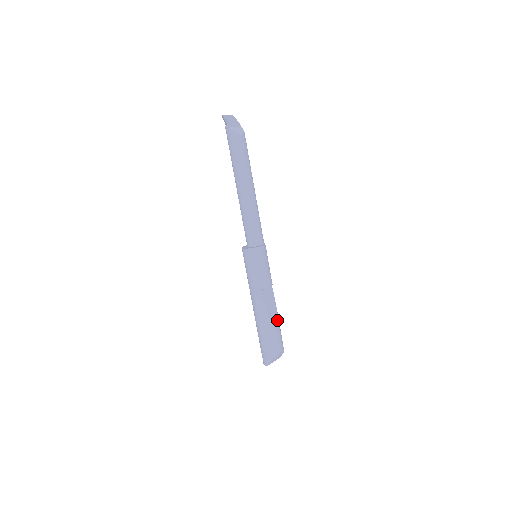
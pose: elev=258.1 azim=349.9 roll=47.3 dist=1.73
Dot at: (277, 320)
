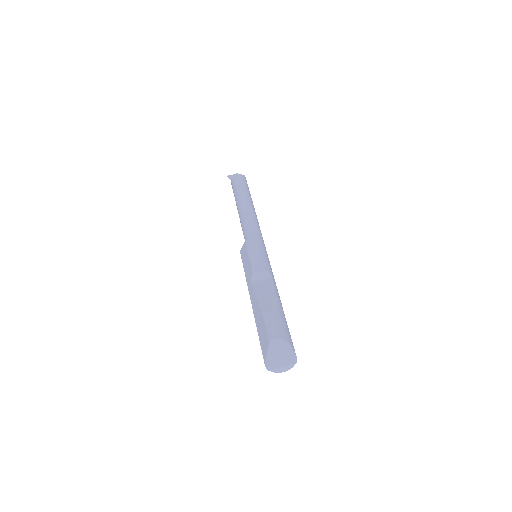
Dot at: (271, 305)
